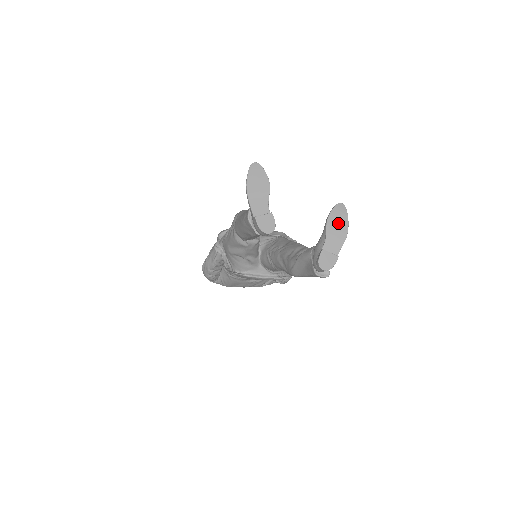
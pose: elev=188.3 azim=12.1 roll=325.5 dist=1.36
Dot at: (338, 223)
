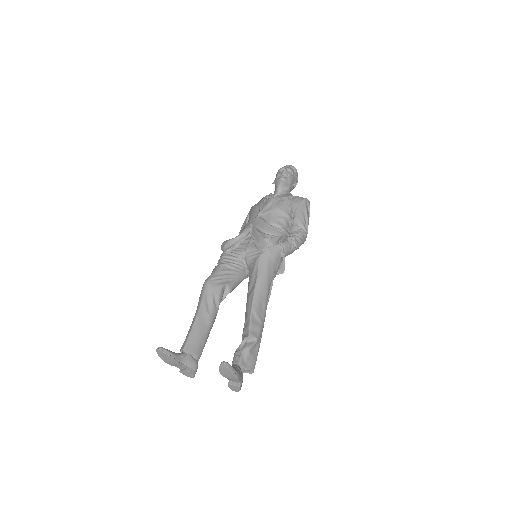
Dot at: (228, 374)
